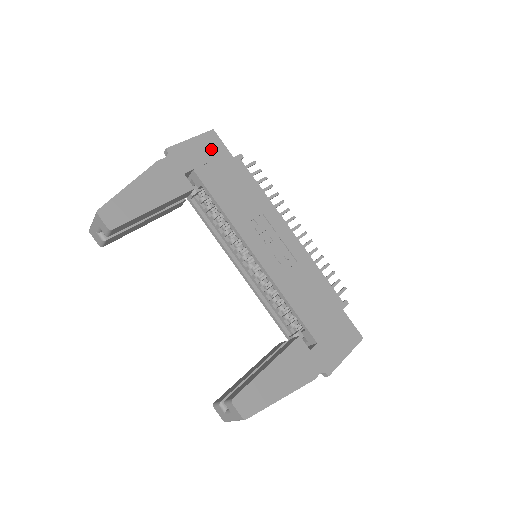
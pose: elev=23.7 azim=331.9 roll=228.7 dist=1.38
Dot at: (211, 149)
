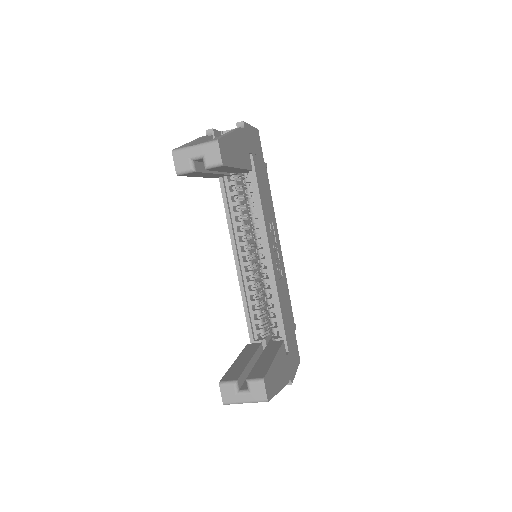
Dot at: (258, 145)
